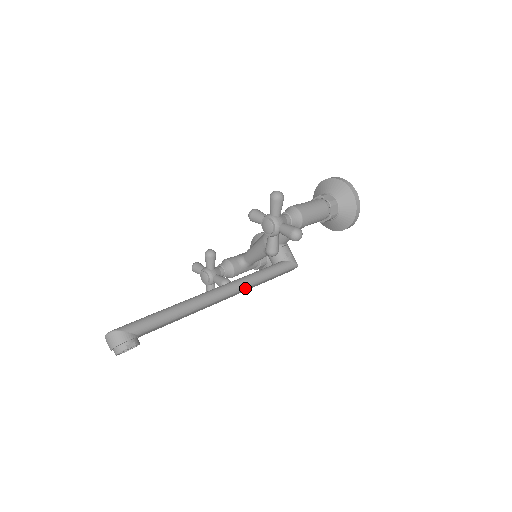
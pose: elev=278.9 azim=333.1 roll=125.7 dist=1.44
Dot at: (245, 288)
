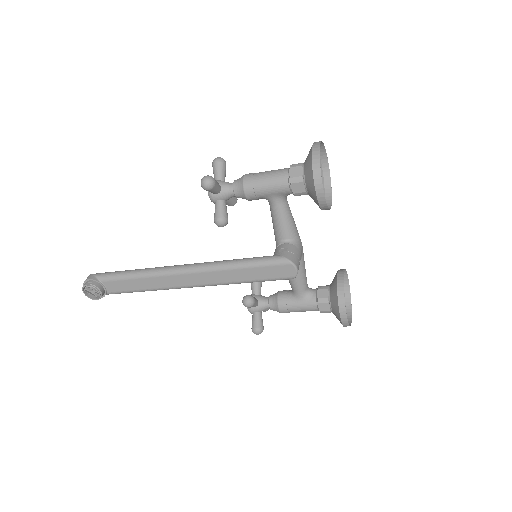
Dot at: (208, 270)
